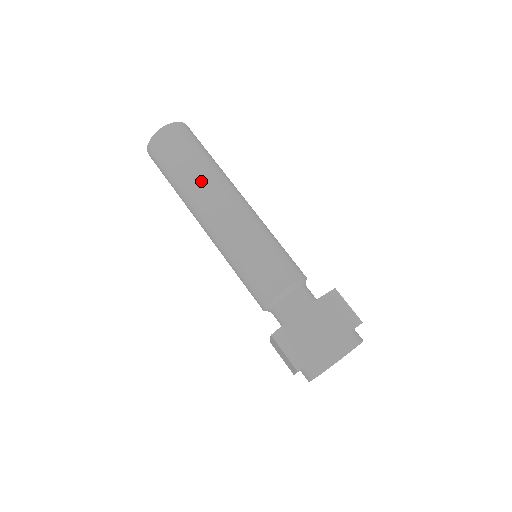
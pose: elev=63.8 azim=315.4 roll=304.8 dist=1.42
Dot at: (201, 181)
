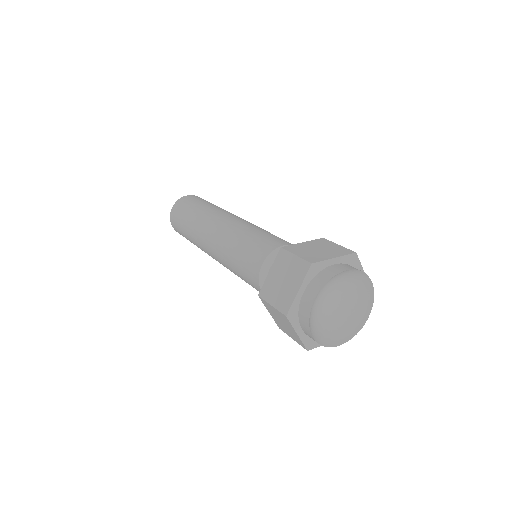
Dot at: (202, 216)
